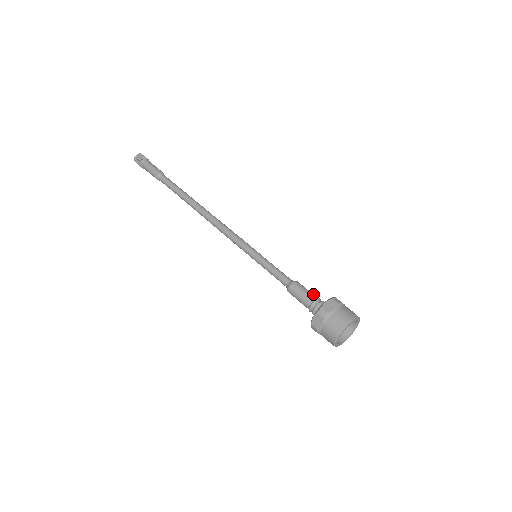
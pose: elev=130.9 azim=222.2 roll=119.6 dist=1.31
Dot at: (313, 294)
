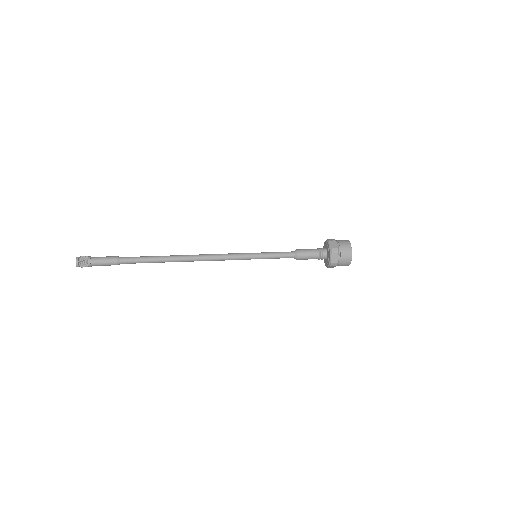
Dot at: occluded
